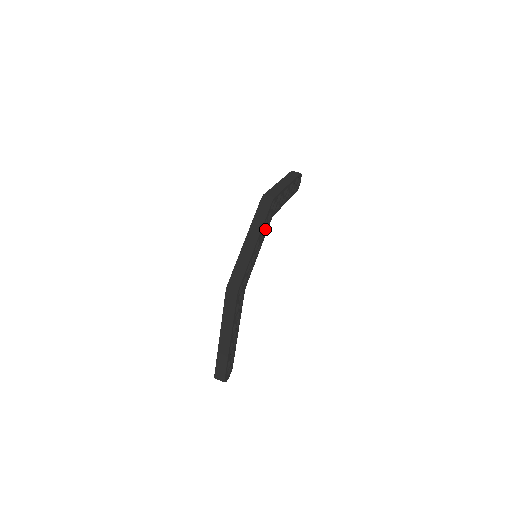
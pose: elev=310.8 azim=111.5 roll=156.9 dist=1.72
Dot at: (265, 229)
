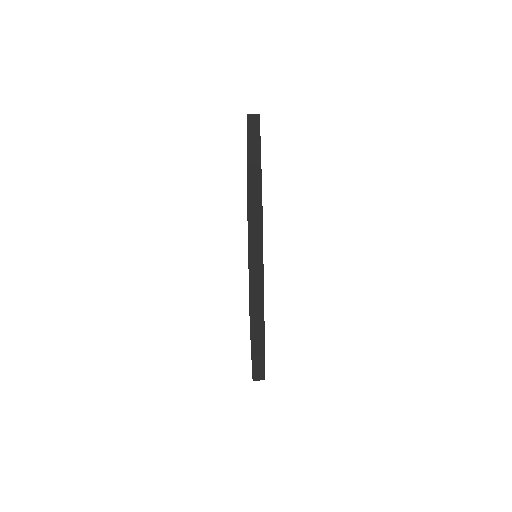
Dot at: occluded
